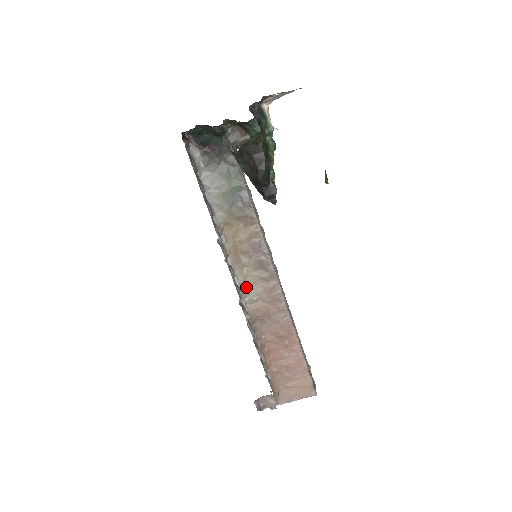
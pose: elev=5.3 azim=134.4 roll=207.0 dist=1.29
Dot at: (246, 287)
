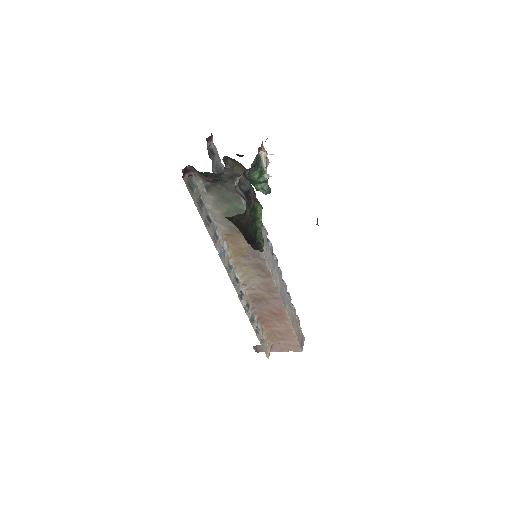
Dot at: (246, 280)
